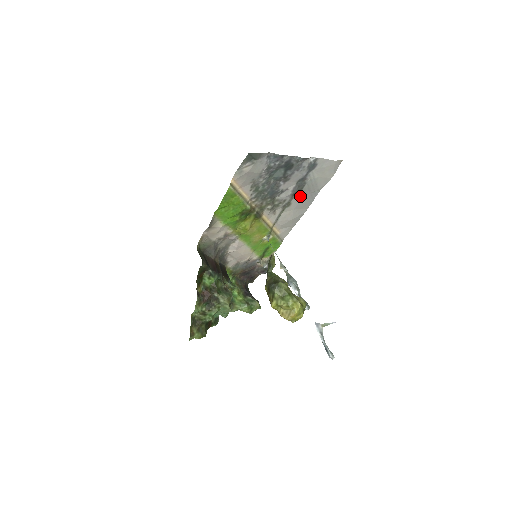
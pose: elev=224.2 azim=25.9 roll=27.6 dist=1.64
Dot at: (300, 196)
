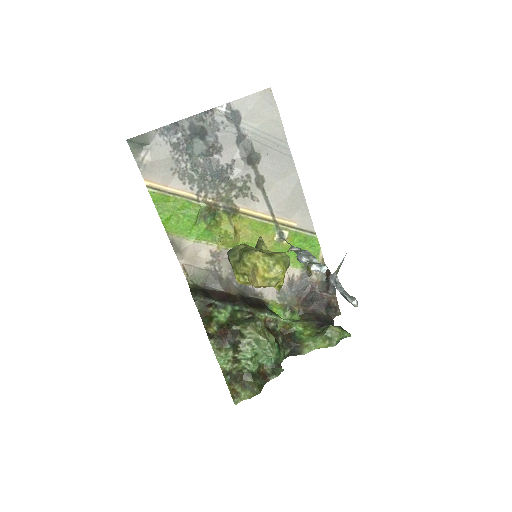
Dot at: (264, 161)
